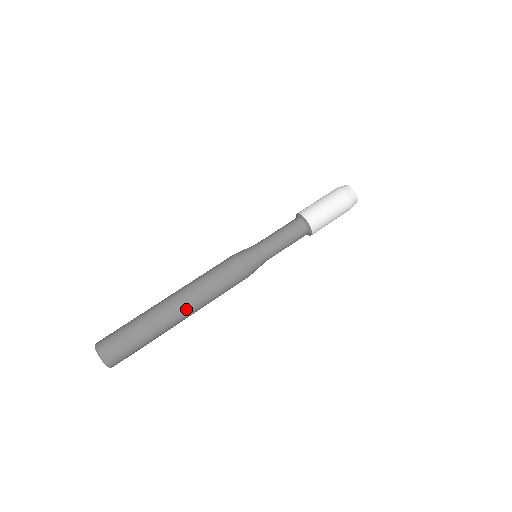
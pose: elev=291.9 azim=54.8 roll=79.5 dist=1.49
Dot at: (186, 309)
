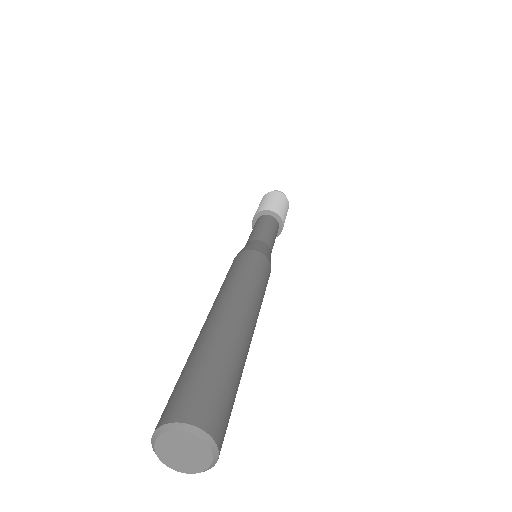
Dot at: (229, 303)
